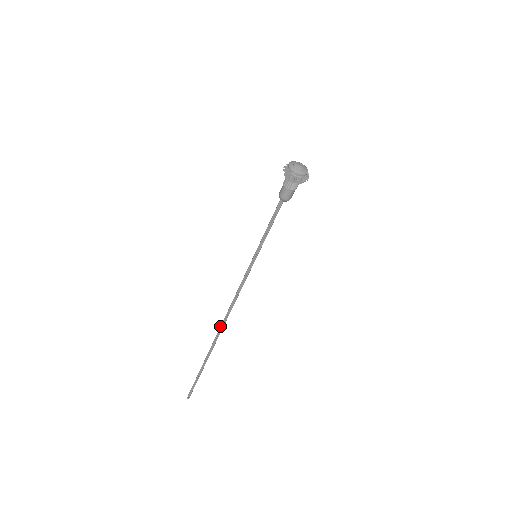
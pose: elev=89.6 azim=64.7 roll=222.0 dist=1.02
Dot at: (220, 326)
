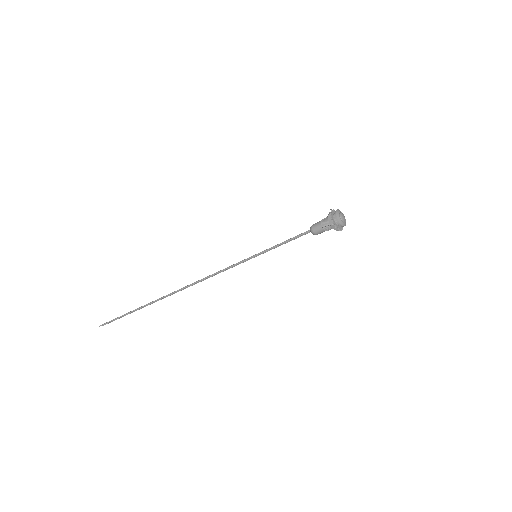
Dot at: (181, 288)
